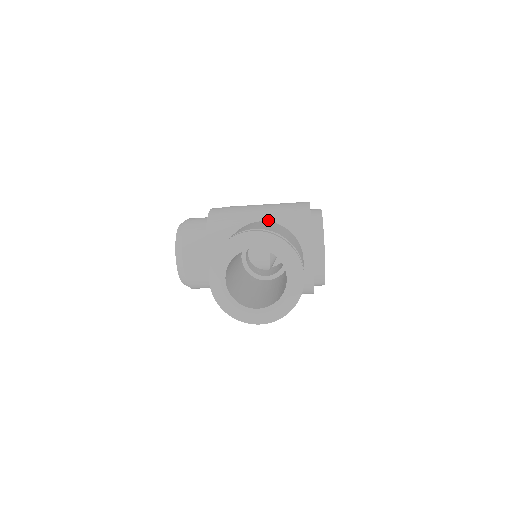
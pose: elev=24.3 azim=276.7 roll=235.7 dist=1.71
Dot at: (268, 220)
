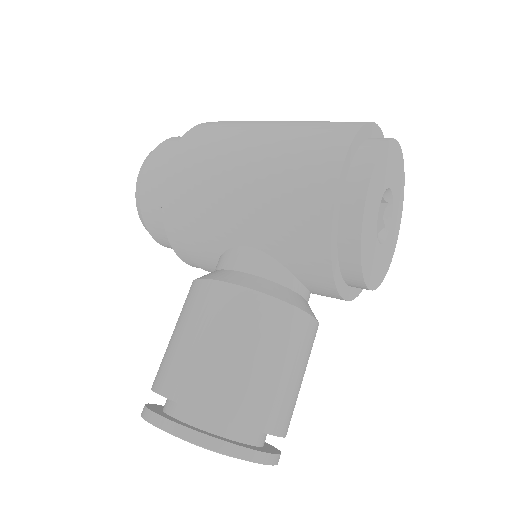
Dot at: (253, 231)
